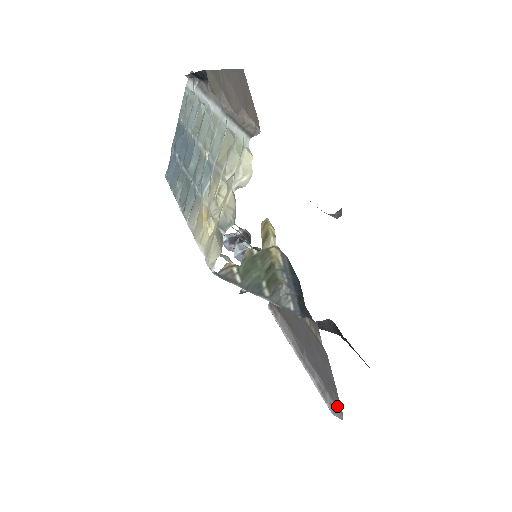
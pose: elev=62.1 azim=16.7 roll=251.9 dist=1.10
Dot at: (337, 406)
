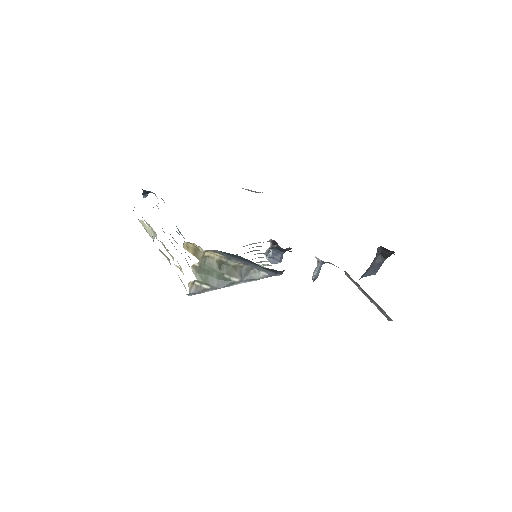
Dot at: occluded
